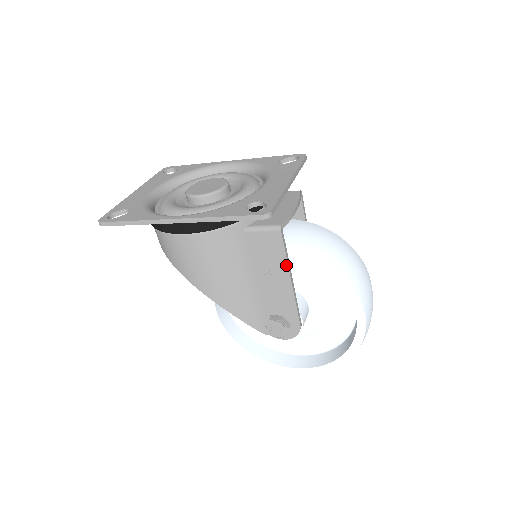
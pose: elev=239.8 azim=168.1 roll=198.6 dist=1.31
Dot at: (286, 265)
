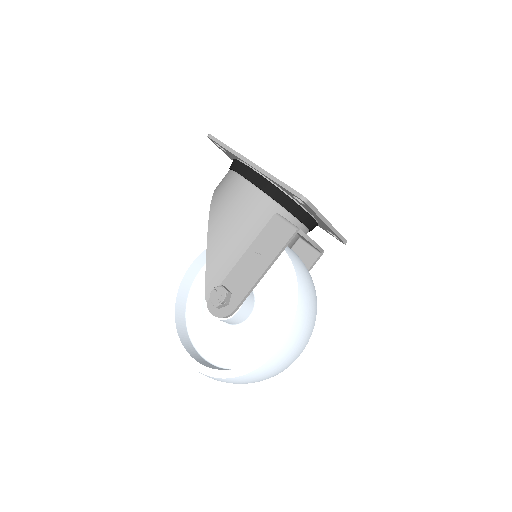
Dot at: (274, 257)
